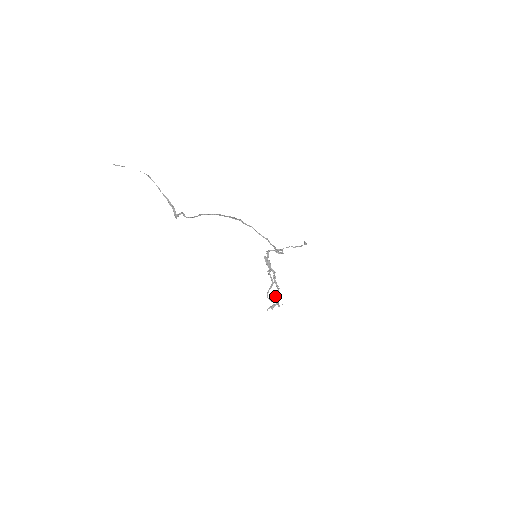
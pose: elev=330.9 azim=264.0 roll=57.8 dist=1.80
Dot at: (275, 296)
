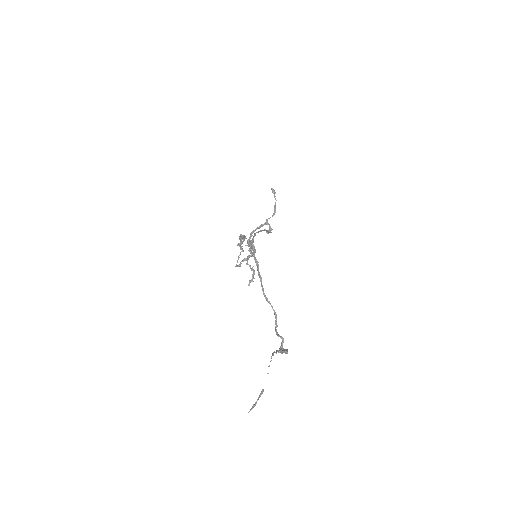
Dot at: (243, 260)
